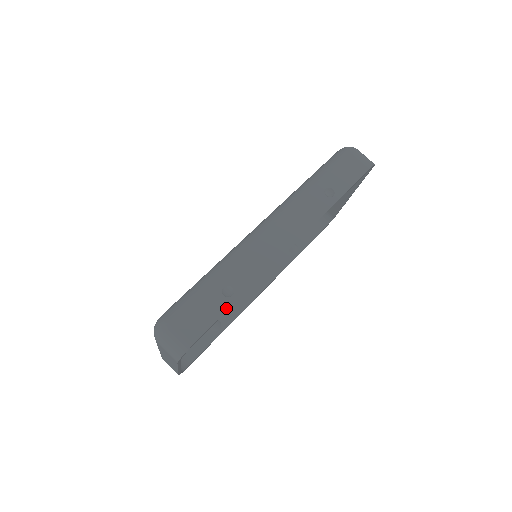
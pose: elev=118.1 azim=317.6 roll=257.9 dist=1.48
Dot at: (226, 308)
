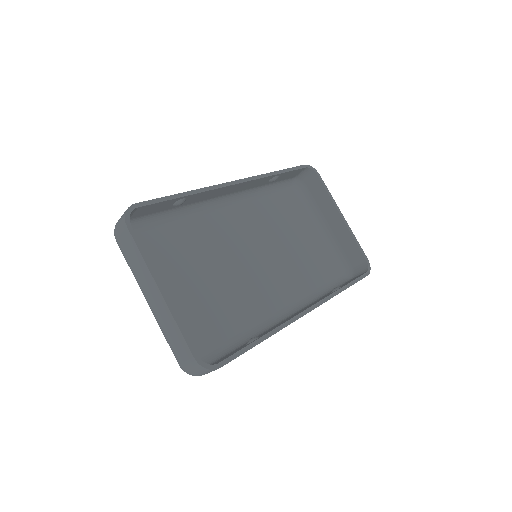
Dot at: (172, 196)
